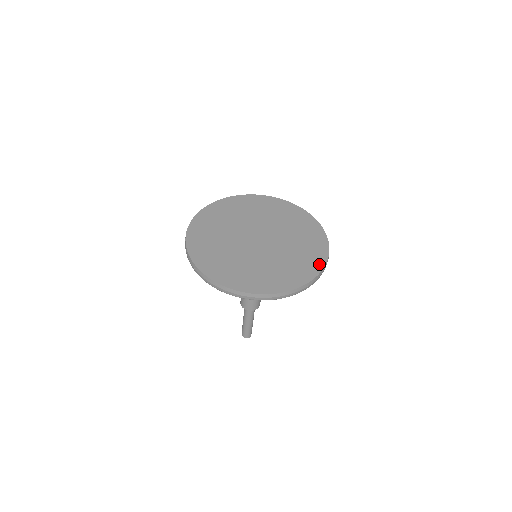
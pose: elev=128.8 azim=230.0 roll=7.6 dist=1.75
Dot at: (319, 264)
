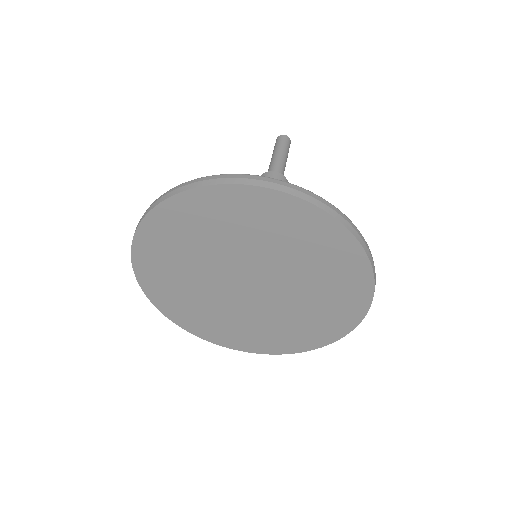
Dot at: (361, 303)
